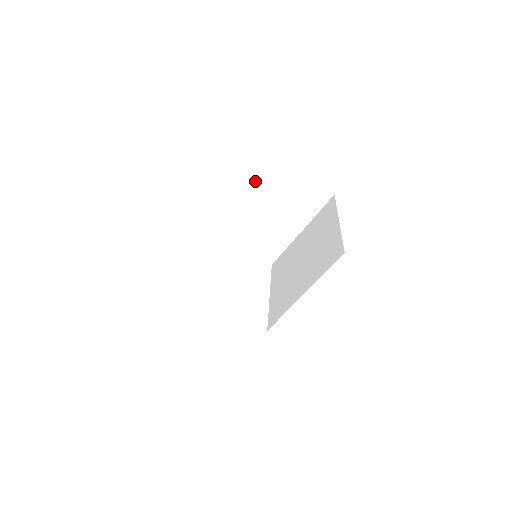
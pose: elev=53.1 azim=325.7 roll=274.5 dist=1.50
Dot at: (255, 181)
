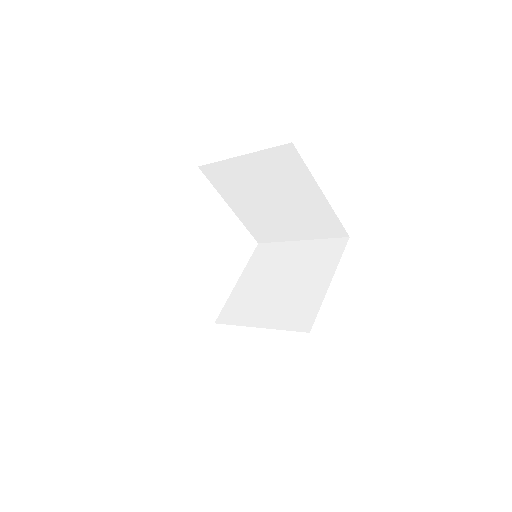
Dot at: occluded
